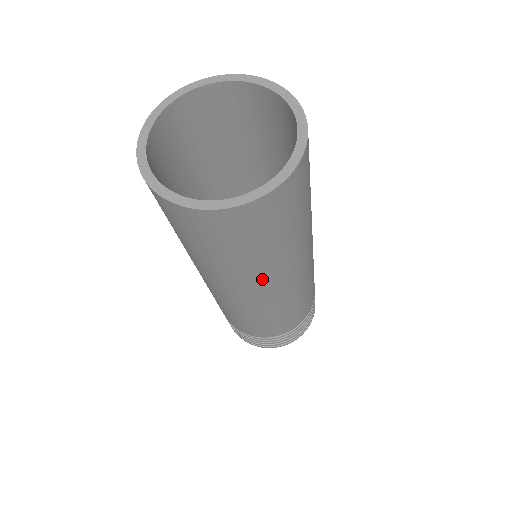
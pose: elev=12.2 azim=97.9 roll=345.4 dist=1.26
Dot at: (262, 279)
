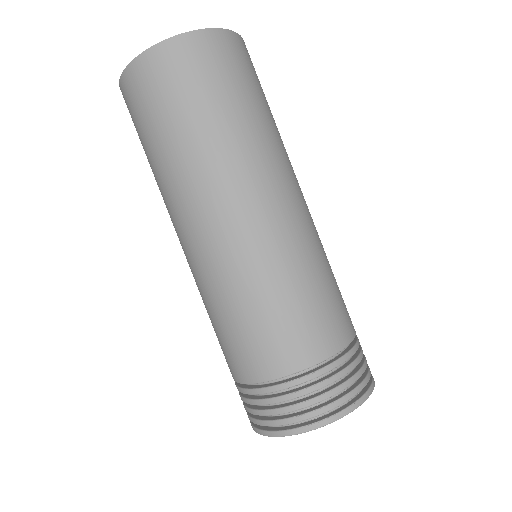
Dot at: (221, 177)
